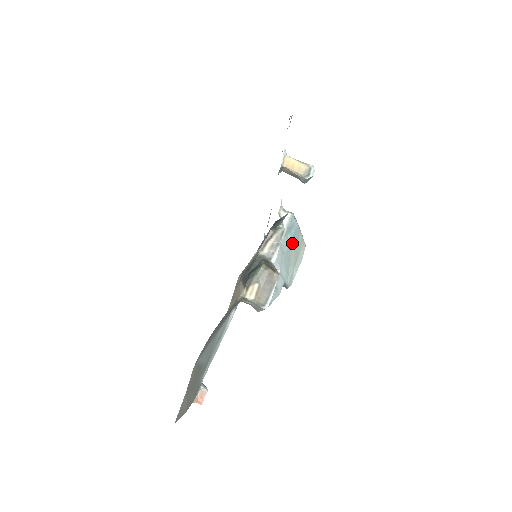
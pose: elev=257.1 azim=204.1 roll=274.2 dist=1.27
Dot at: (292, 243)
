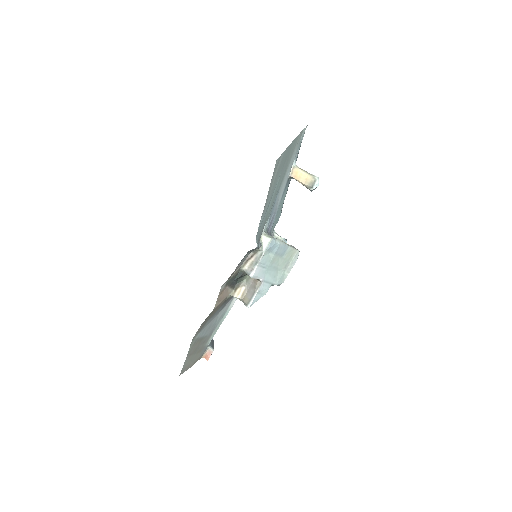
Dot at: (277, 257)
